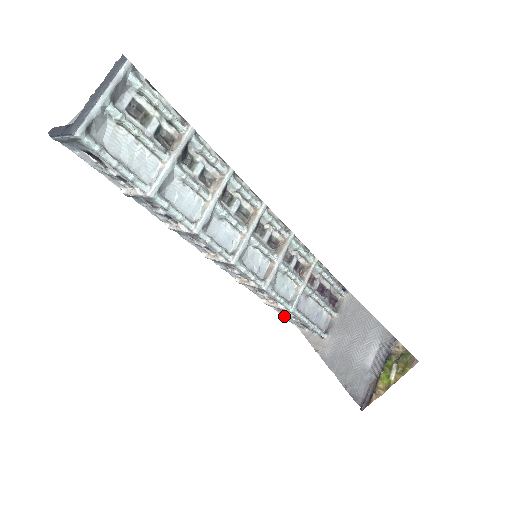
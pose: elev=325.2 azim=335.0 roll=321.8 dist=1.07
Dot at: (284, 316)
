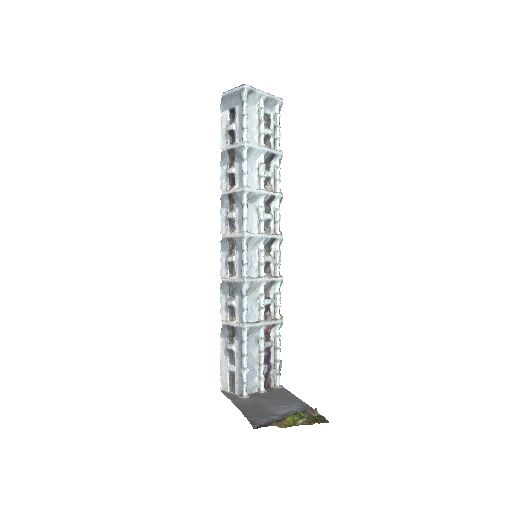
Dot at: (222, 358)
